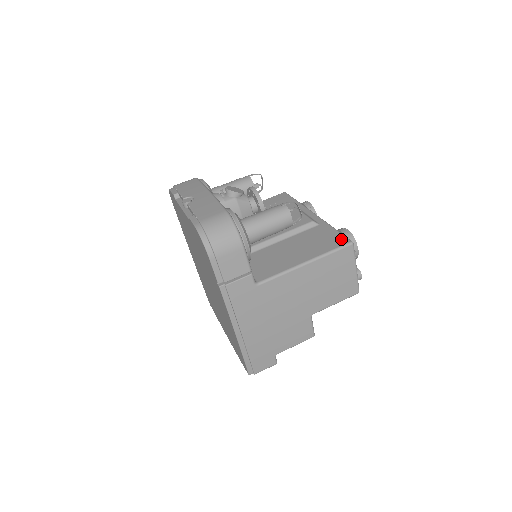
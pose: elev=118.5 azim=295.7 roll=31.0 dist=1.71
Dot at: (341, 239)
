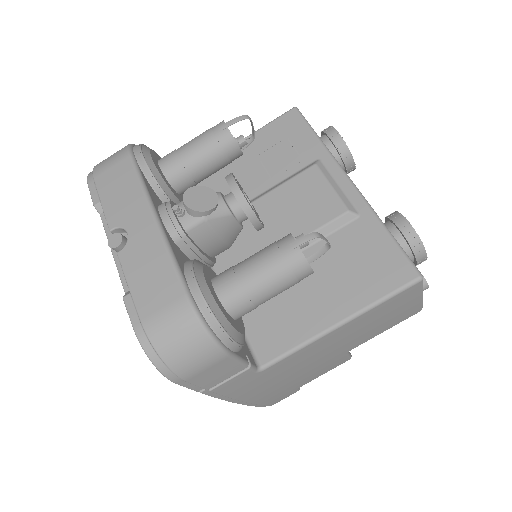
Dot at: (401, 267)
